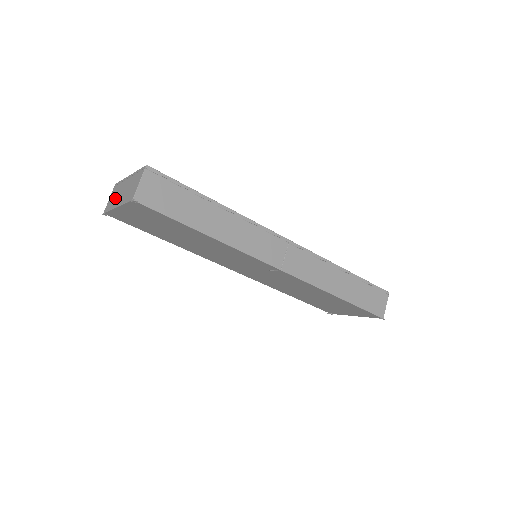
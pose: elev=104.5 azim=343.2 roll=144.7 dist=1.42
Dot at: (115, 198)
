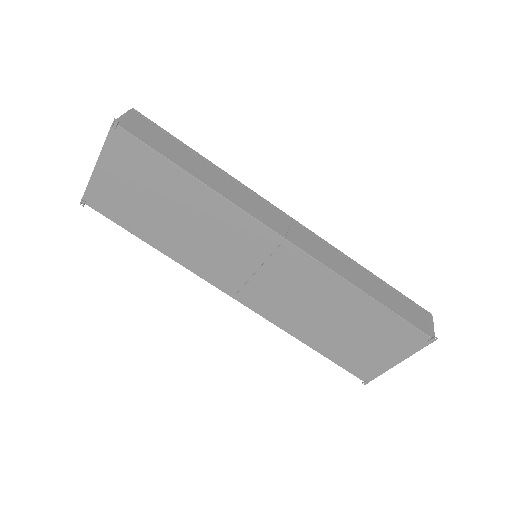
Dot at: occluded
